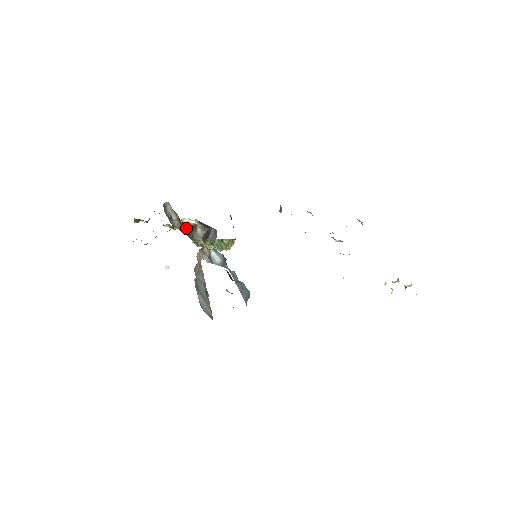
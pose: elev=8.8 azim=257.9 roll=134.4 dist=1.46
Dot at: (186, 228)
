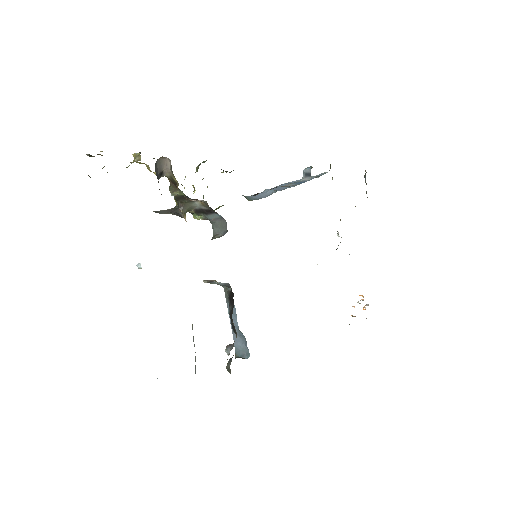
Dot at: (177, 190)
